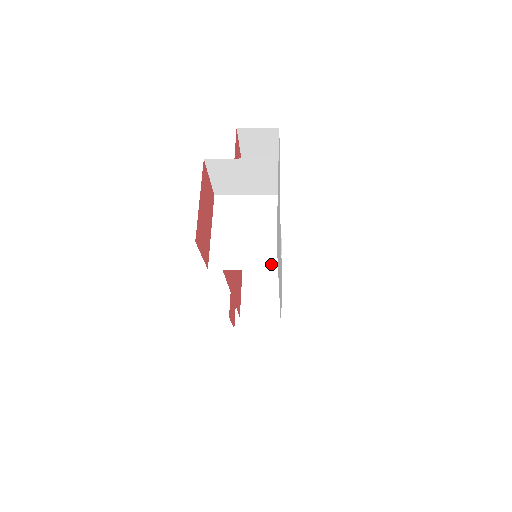
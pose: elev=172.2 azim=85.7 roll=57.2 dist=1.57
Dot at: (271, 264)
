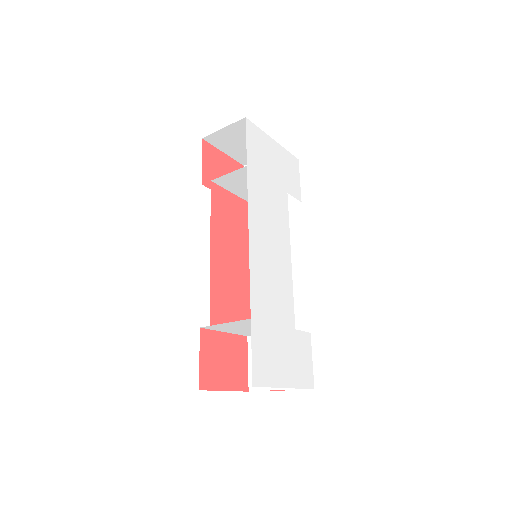
Dot at: (246, 170)
